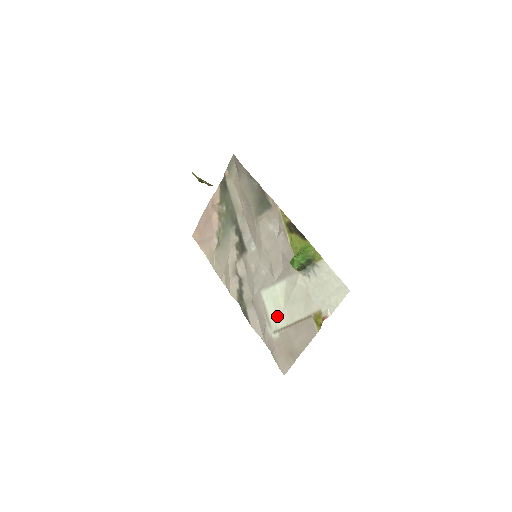
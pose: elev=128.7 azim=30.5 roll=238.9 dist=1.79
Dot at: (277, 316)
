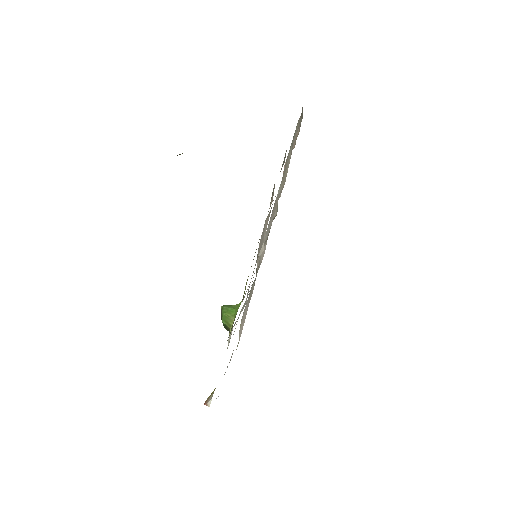
Dot at: occluded
